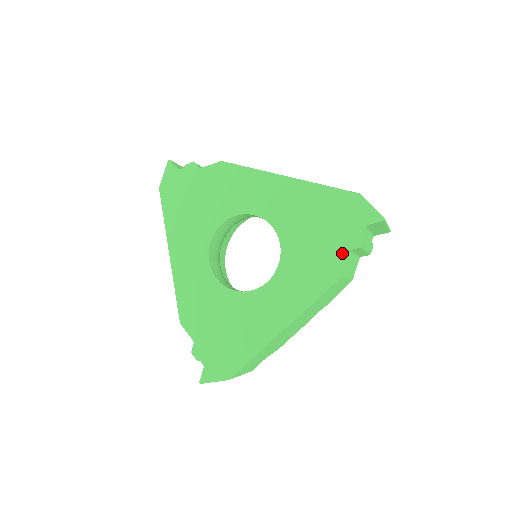
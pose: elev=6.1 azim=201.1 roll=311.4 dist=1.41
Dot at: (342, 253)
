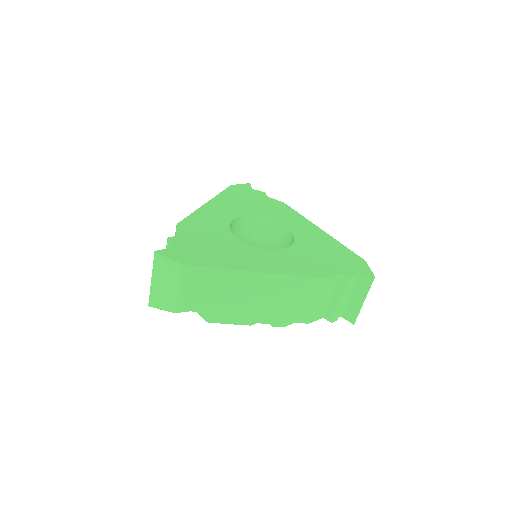
Dot at: (334, 271)
